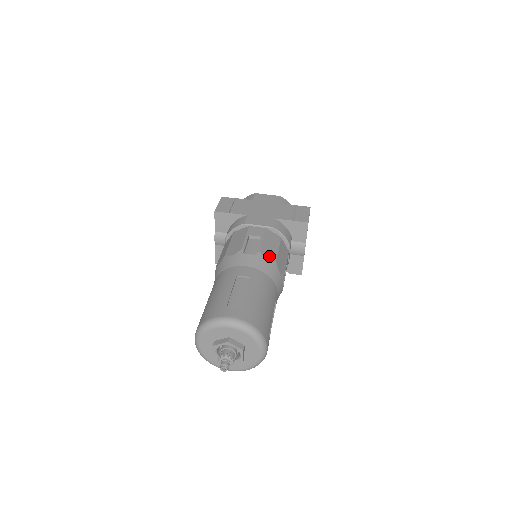
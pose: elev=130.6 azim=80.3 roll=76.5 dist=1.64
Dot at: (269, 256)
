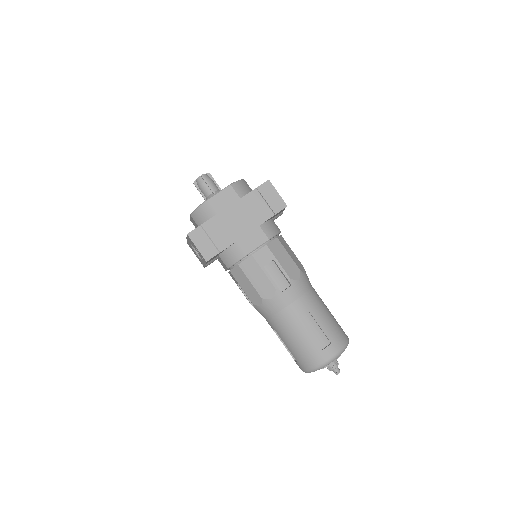
Dot at: (295, 273)
